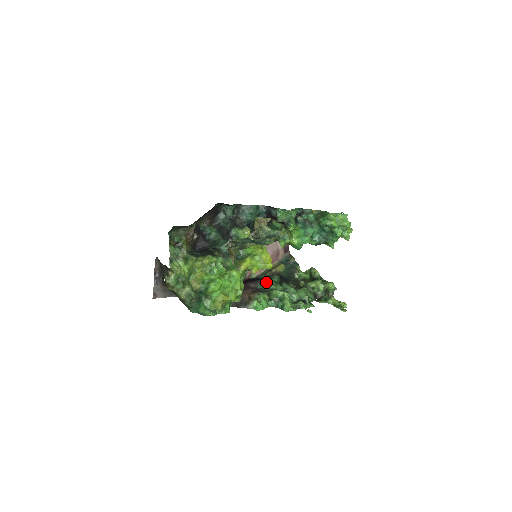
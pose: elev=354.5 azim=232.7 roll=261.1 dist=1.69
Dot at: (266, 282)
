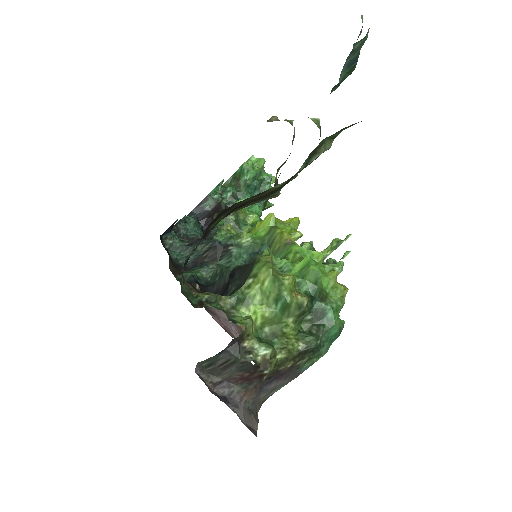
Dot at: occluded
